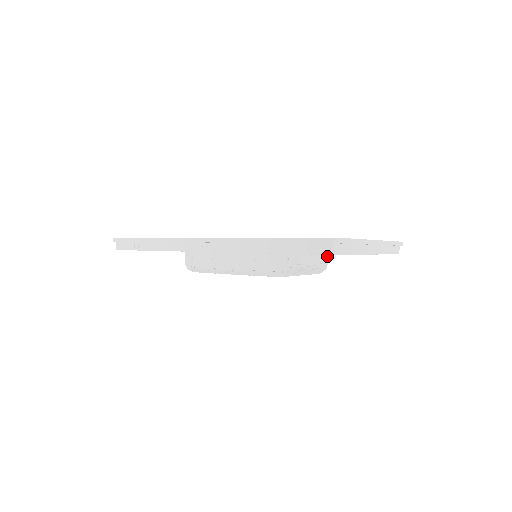
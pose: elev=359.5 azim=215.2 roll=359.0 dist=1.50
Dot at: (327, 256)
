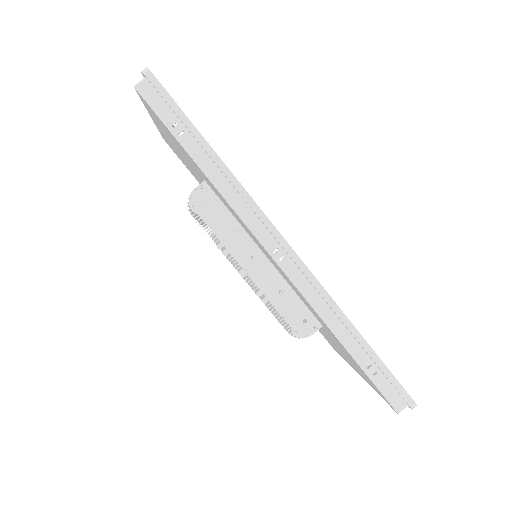
Dot at: occluded
